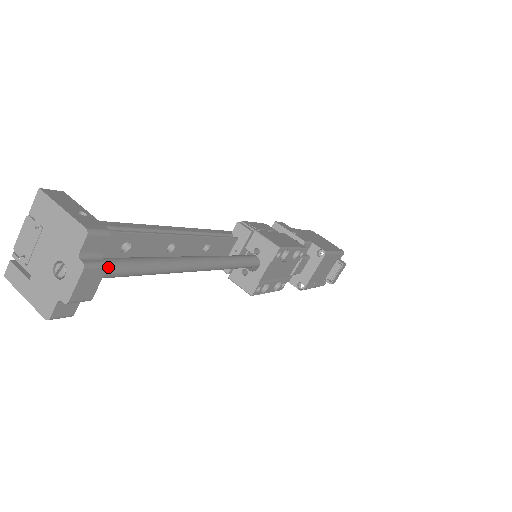
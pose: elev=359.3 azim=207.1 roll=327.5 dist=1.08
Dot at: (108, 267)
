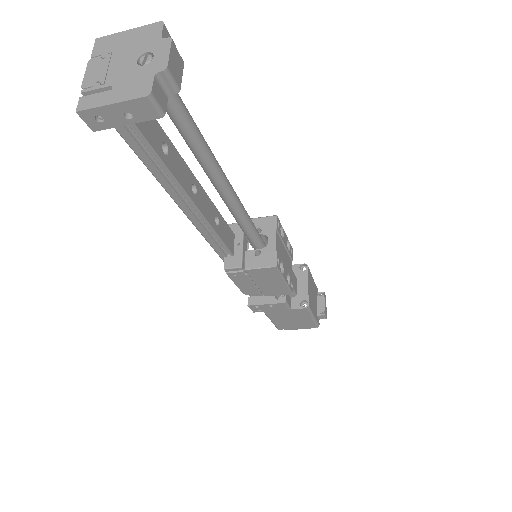
Dot at: occluded
